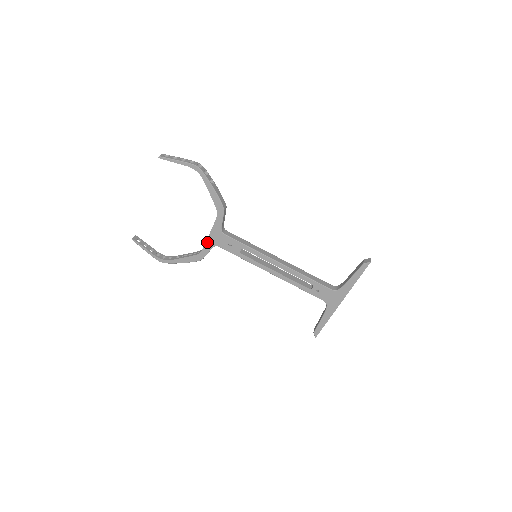
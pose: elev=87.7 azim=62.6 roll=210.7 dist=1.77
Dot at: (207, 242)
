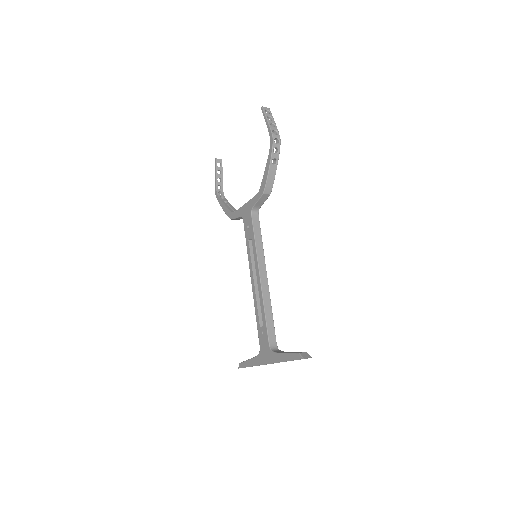
Dot at: (241, 208)
